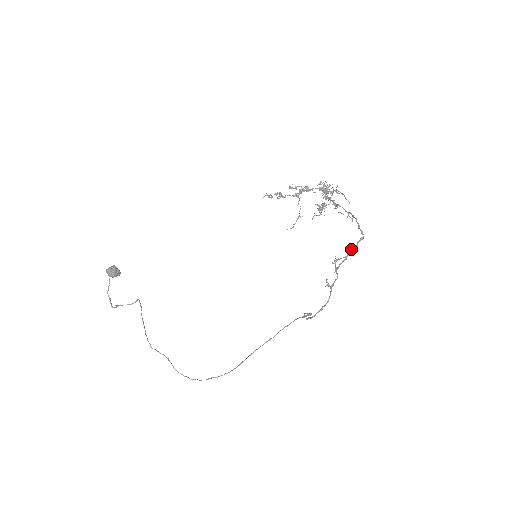
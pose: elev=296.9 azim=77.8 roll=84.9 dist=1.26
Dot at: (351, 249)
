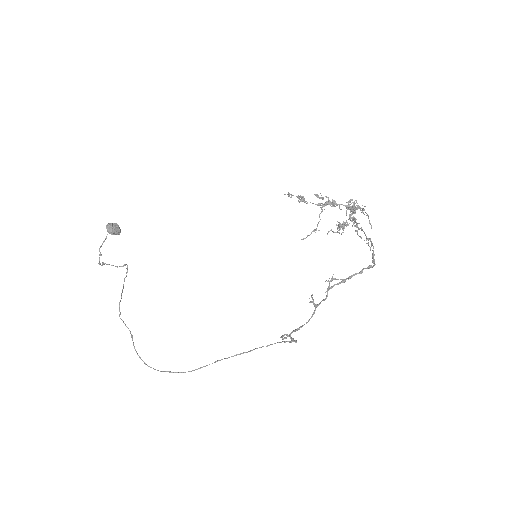
Dot at: occluded
